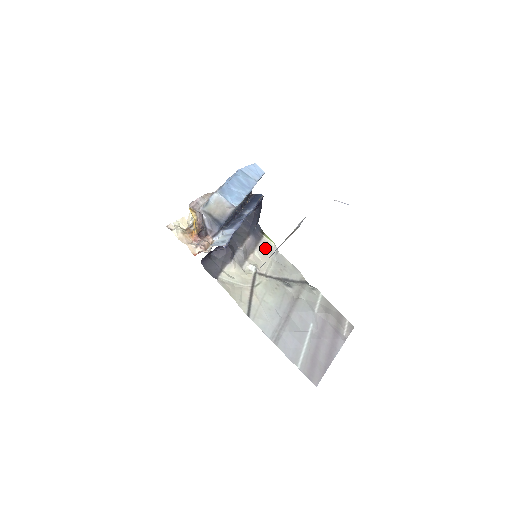
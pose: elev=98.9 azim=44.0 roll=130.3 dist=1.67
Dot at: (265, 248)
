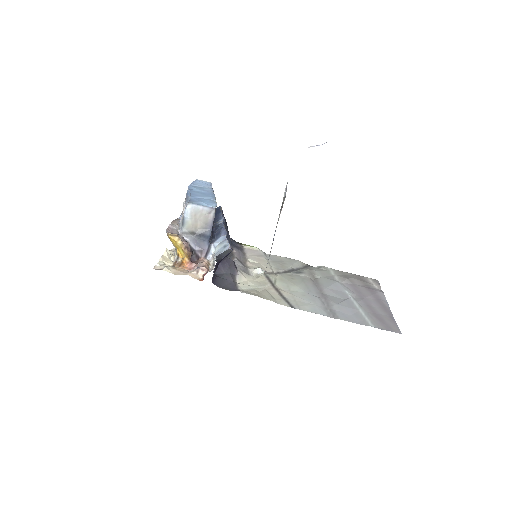
Dot at: (253, 254)
